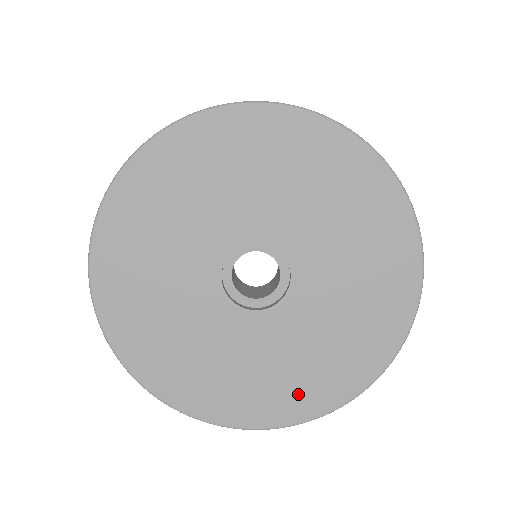
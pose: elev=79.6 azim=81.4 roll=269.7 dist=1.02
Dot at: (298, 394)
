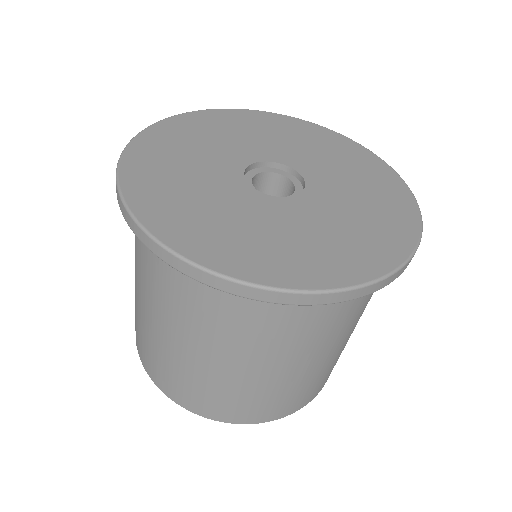
Dot at: (284, 262)
